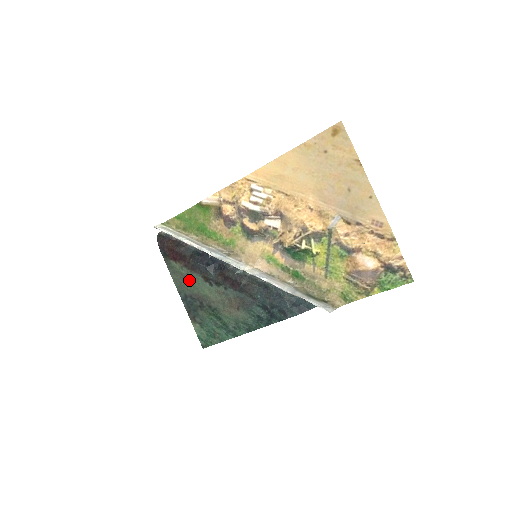
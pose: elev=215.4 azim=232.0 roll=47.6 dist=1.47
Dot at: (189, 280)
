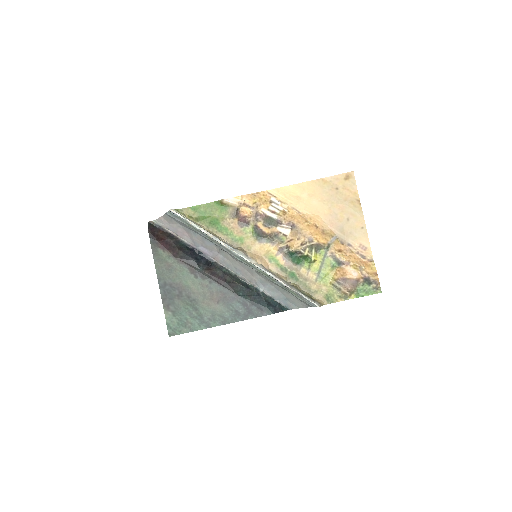
Dot at: (174, 269)
